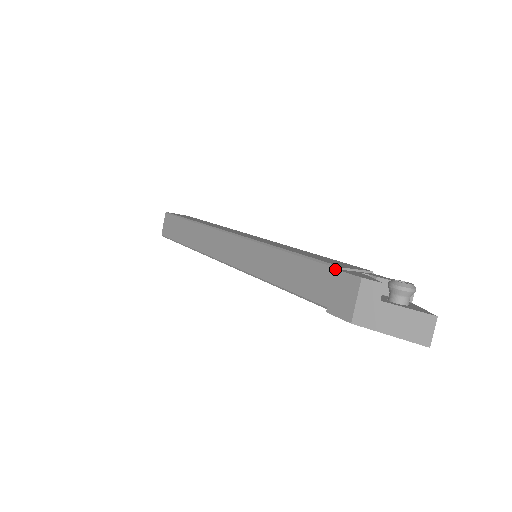
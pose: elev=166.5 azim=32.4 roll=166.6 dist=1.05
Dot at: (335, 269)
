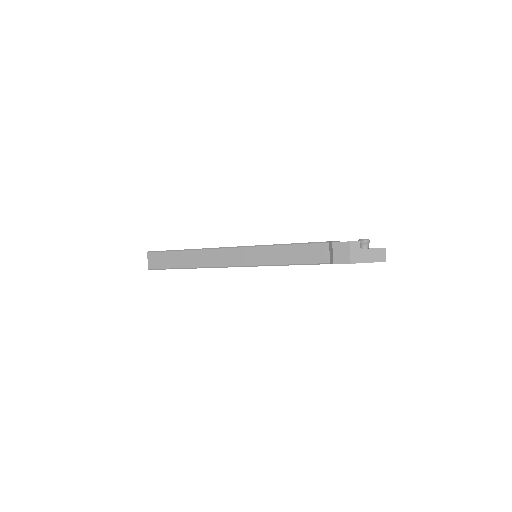
Dot at: (329, 243)
